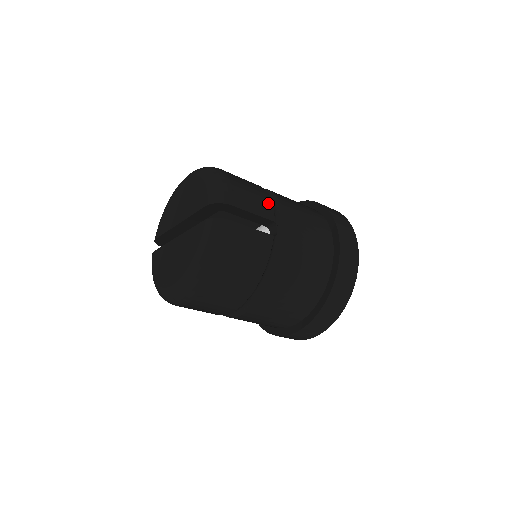
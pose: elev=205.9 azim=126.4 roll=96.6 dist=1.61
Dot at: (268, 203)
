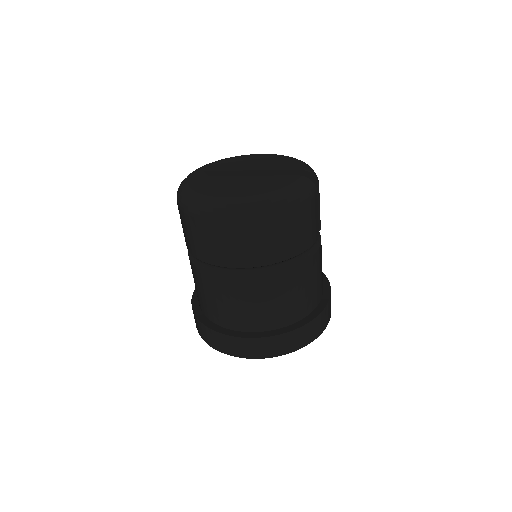
Dot at: occluded
